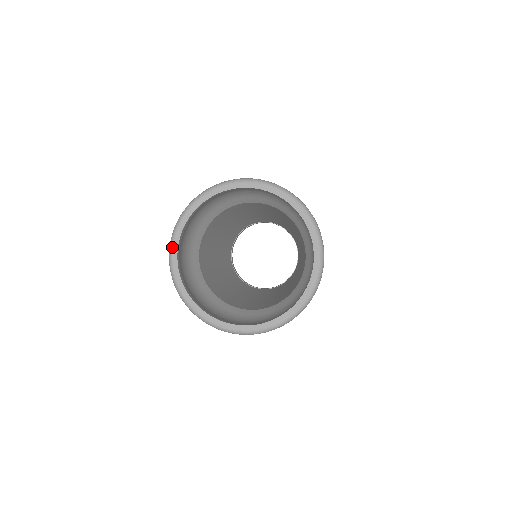
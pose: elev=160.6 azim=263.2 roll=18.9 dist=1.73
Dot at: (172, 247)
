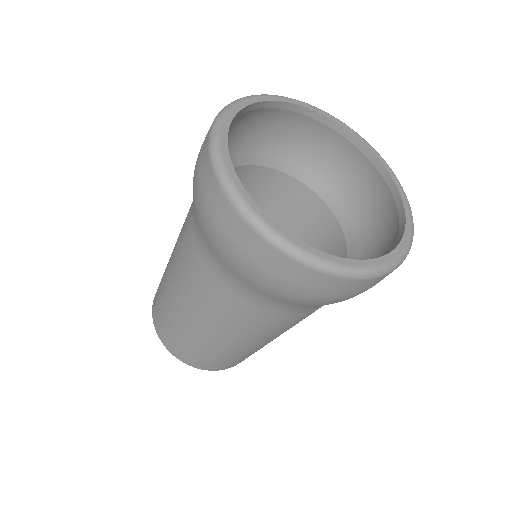
Dot at: (241, 196)
